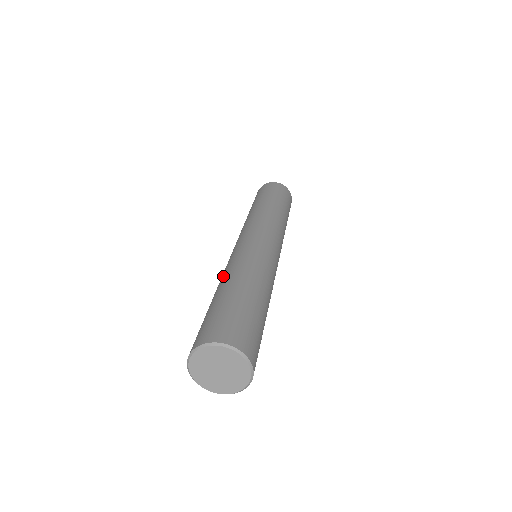
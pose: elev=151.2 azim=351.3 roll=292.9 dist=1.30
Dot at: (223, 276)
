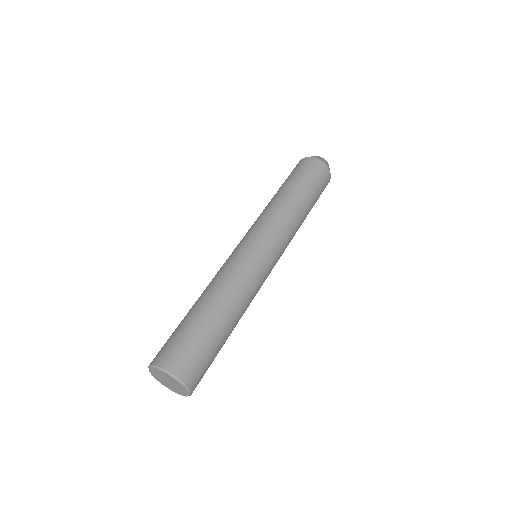
Dot at: occluded
